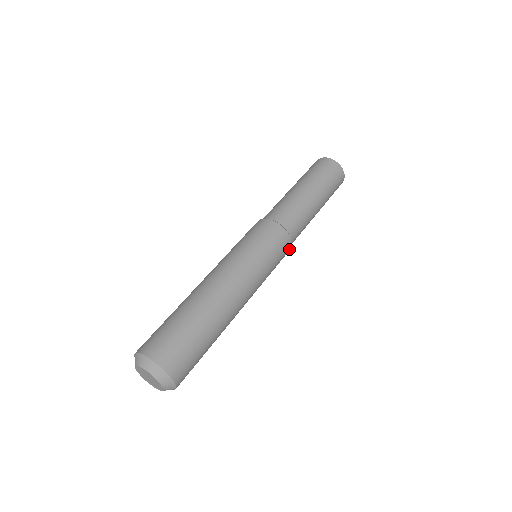
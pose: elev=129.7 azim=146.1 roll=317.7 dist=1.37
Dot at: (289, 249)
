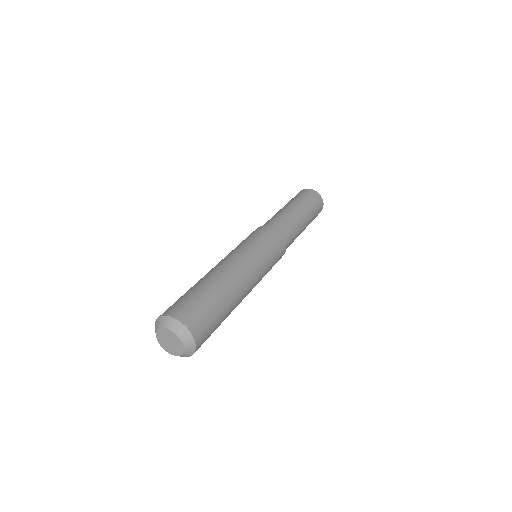
Dot at: (281, 237)
